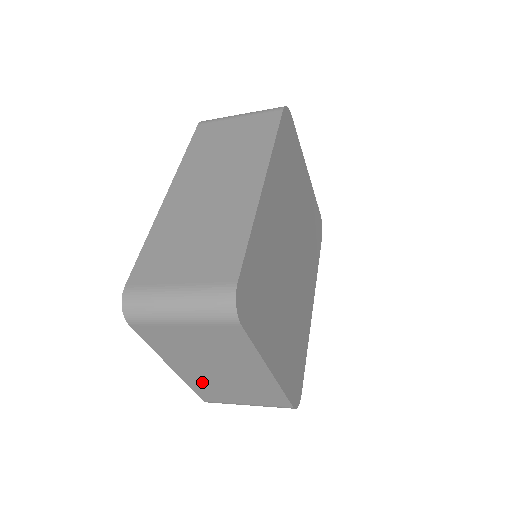
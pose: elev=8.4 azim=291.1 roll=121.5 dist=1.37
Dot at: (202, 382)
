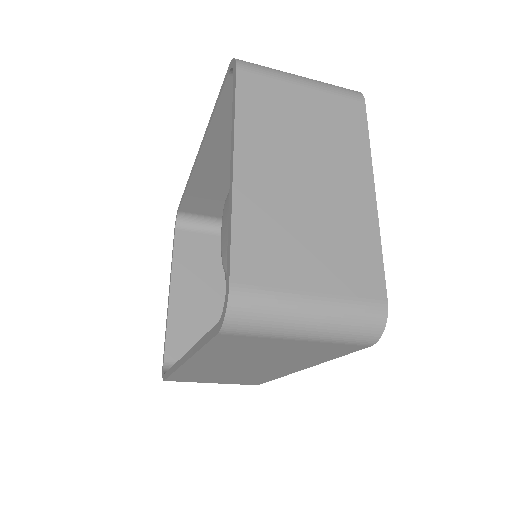
Dot at: (264, 211)
